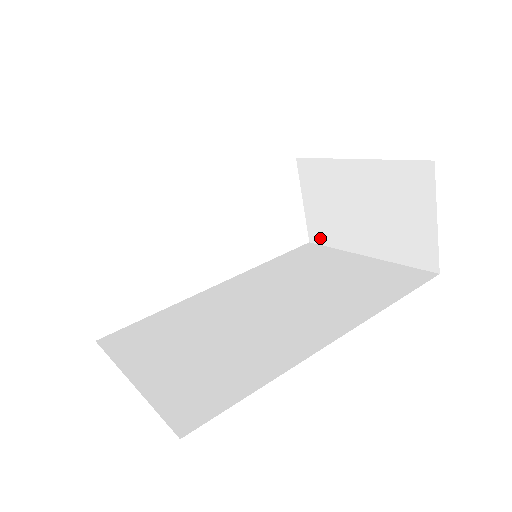
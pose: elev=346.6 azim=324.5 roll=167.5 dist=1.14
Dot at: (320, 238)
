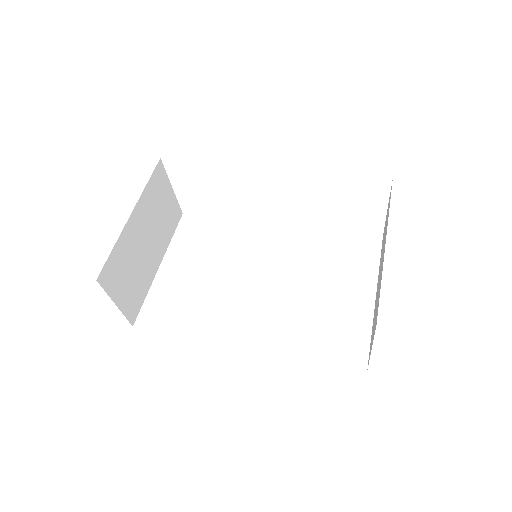
Dot at: occluded
